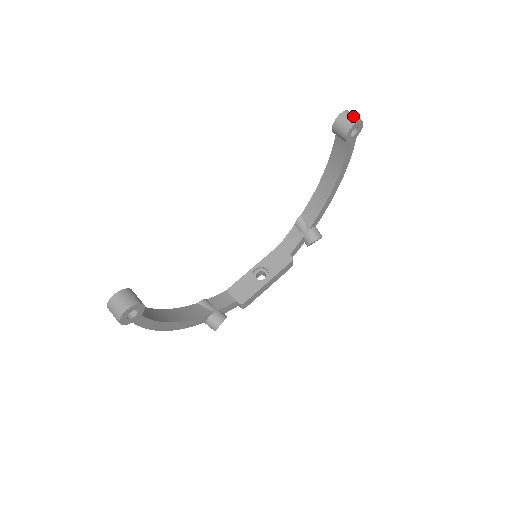
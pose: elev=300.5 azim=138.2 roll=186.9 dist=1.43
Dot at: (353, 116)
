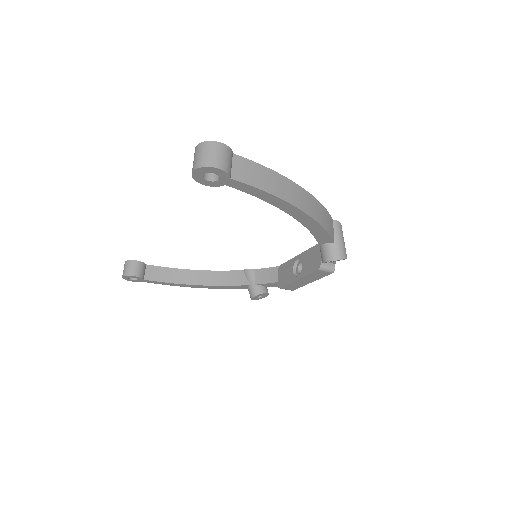
Dot at: (198, 157)
